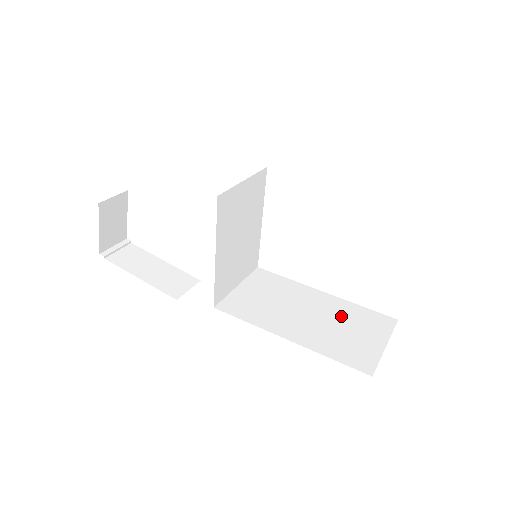
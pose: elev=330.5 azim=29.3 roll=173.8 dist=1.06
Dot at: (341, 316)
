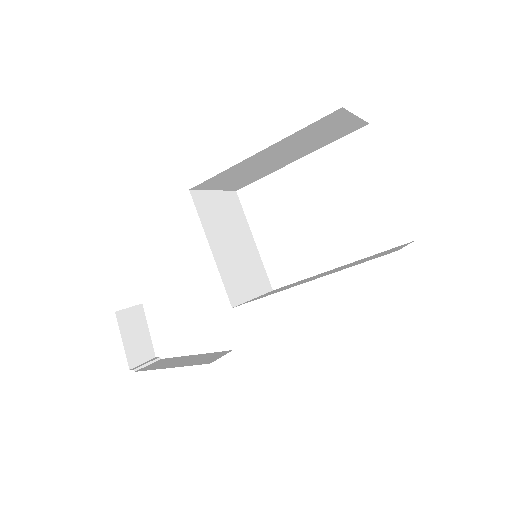
Dot at: (358, 261)
